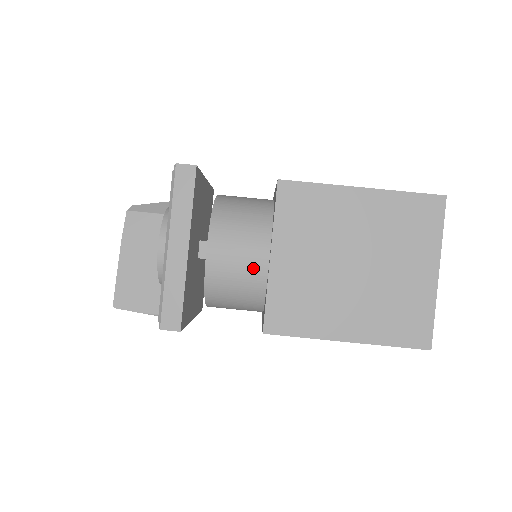
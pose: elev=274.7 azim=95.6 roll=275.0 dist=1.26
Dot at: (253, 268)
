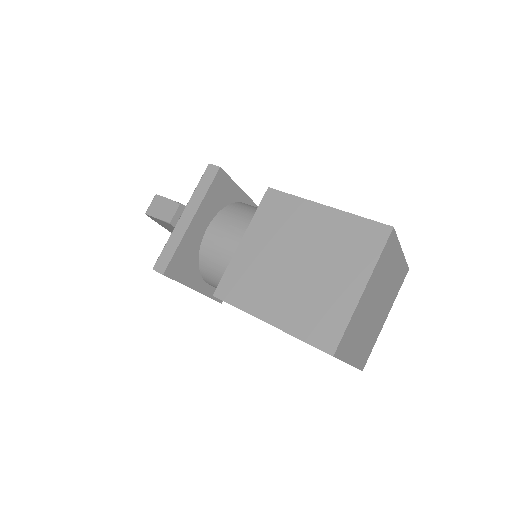
Dot at: occluded
